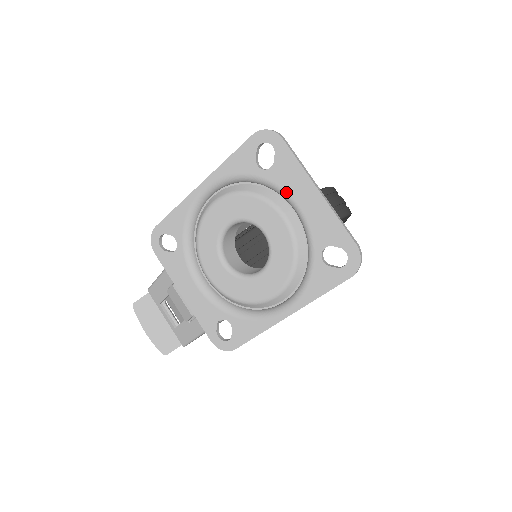
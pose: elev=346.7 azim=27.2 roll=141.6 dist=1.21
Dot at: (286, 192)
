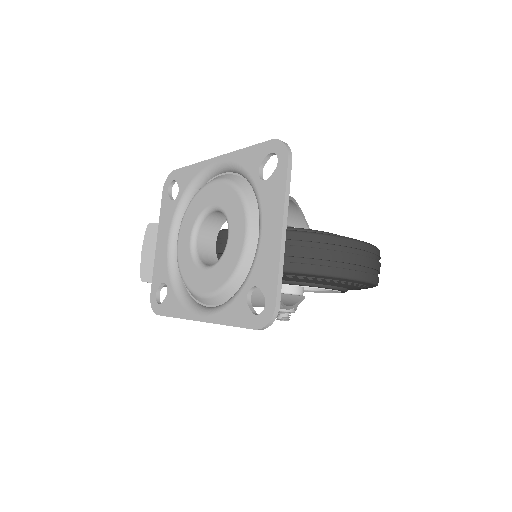
Dot at: (261, 212)
